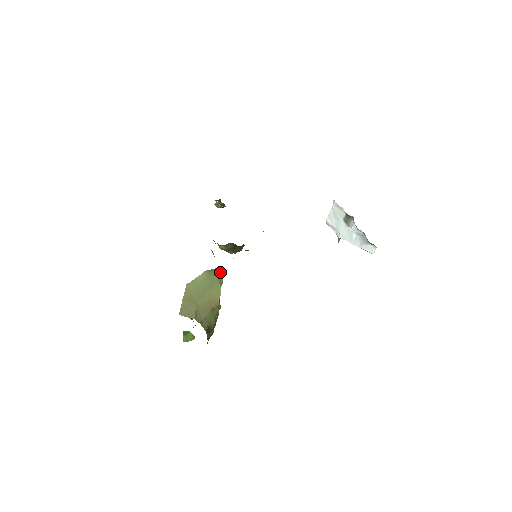
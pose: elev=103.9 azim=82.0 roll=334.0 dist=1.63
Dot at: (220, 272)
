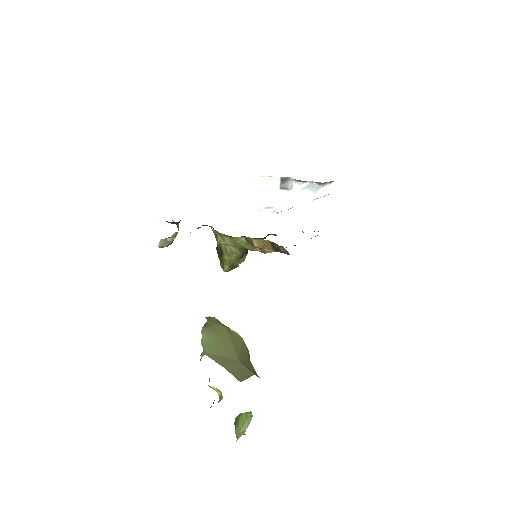
Dot at: (214, 321)
